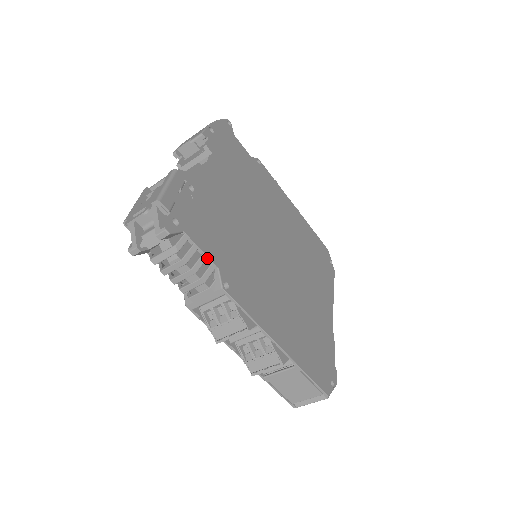
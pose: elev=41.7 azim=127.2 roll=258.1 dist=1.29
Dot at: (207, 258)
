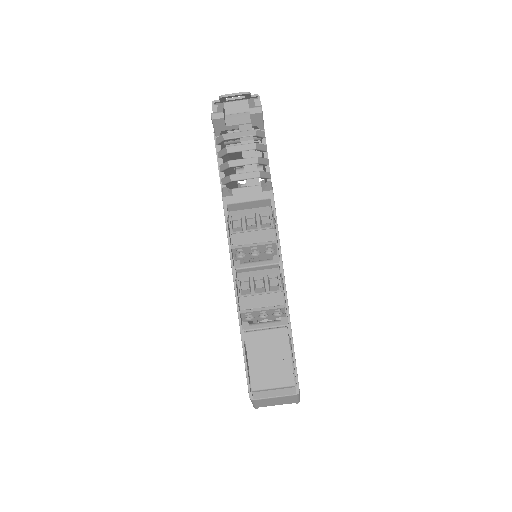
Dot at: (267, 166)
